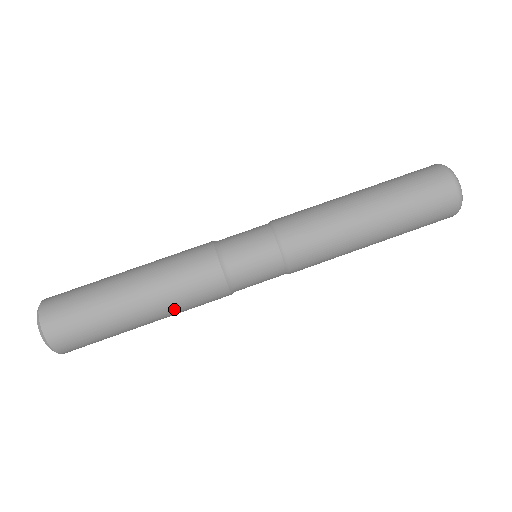
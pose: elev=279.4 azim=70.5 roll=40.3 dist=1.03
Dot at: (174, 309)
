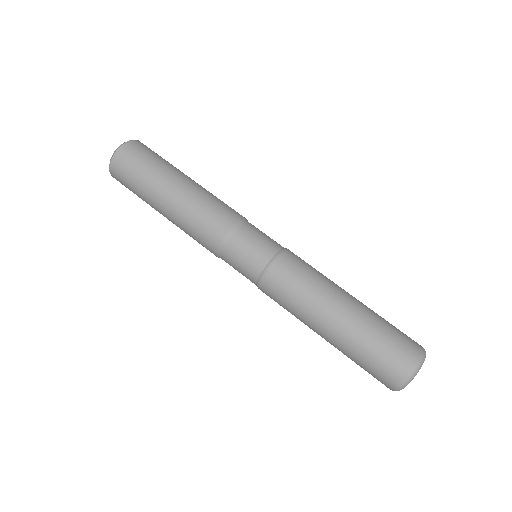
Dot at: (181, 223)
